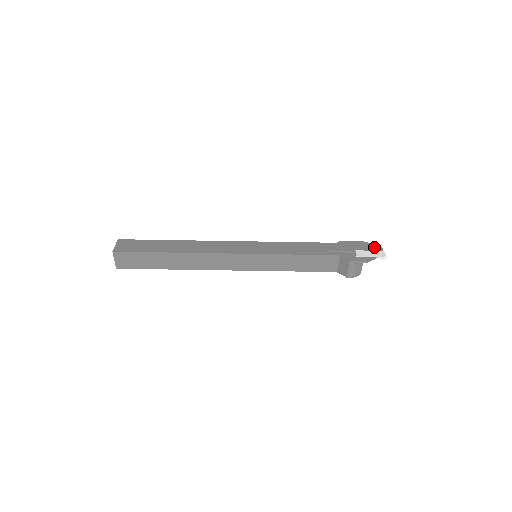
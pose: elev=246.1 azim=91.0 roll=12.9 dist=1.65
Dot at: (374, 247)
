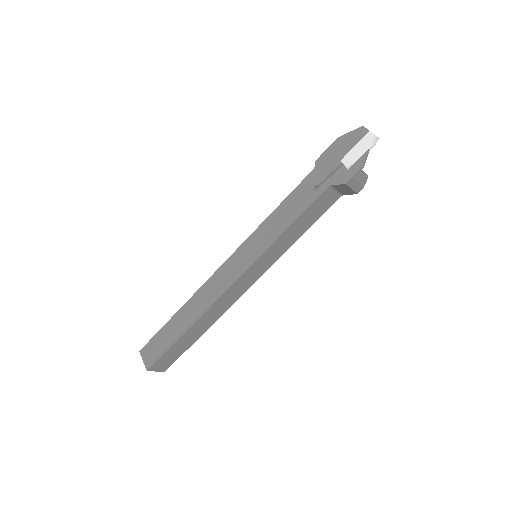
Dot at: (355, 135)
